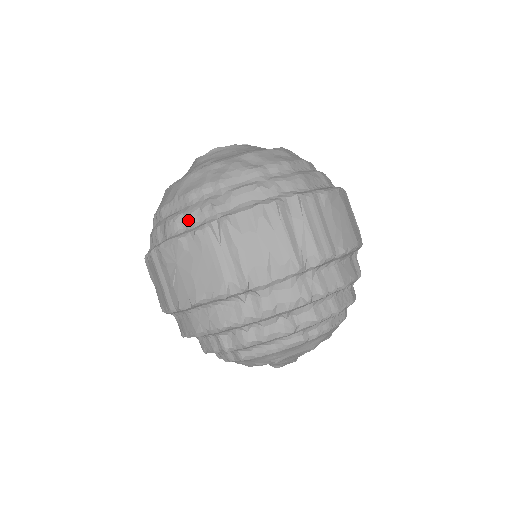
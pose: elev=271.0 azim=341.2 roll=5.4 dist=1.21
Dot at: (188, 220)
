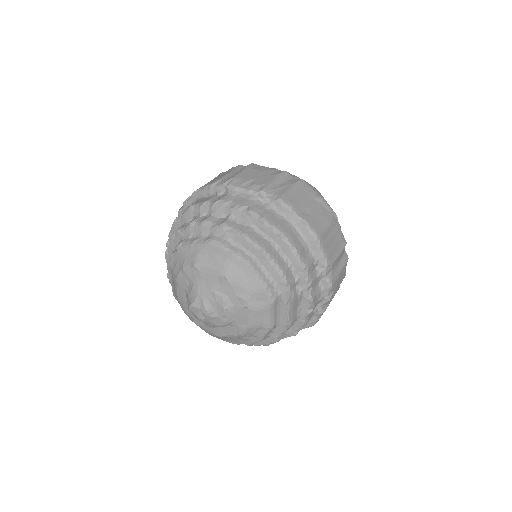
Dot at: occluded
